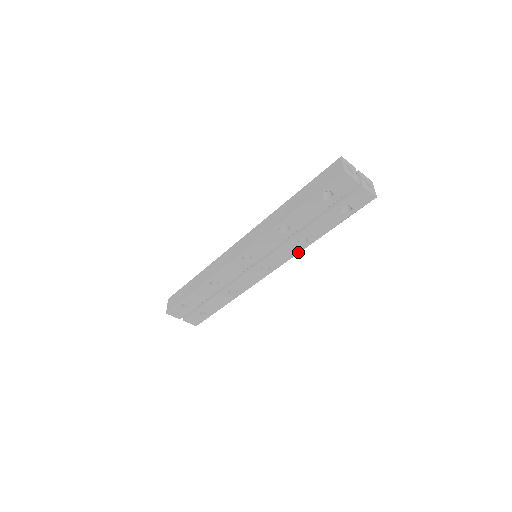
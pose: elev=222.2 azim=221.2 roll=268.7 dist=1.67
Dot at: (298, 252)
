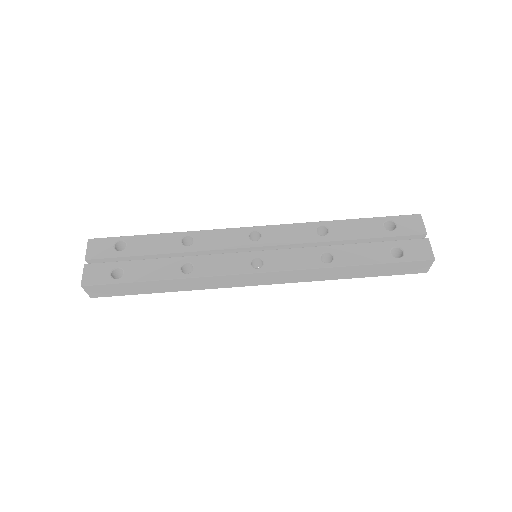
Dot at: (310, 267)
